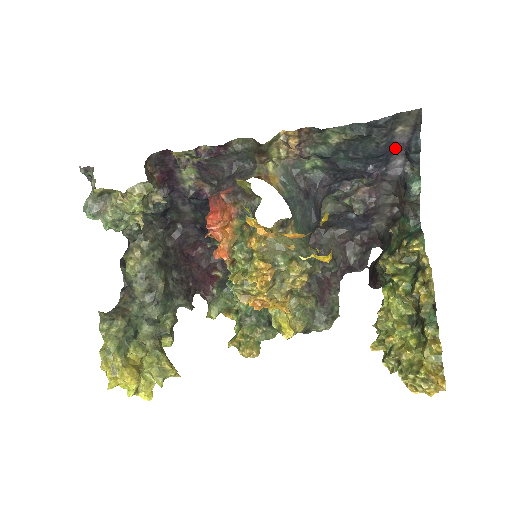
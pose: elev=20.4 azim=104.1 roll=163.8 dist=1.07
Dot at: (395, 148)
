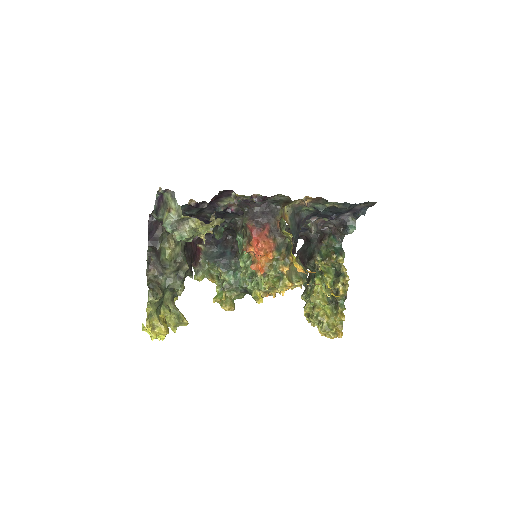
Dot at: (352, 210)
